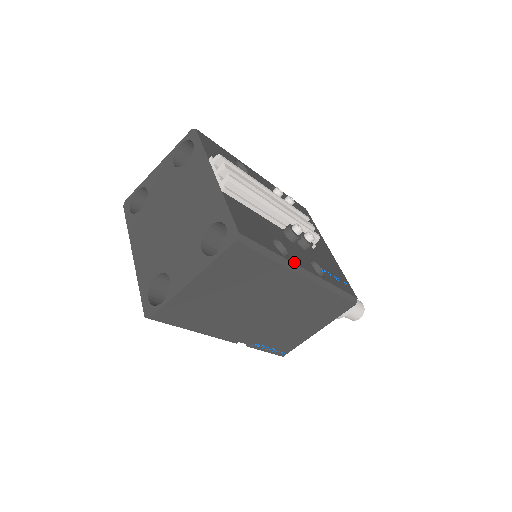
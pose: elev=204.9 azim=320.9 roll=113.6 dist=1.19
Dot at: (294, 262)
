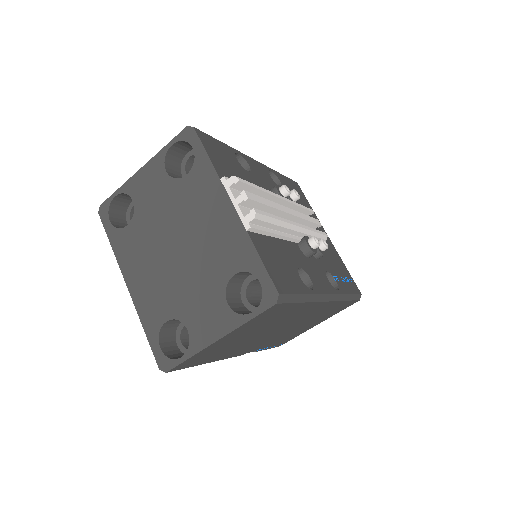
Dot at: (319, 292)
